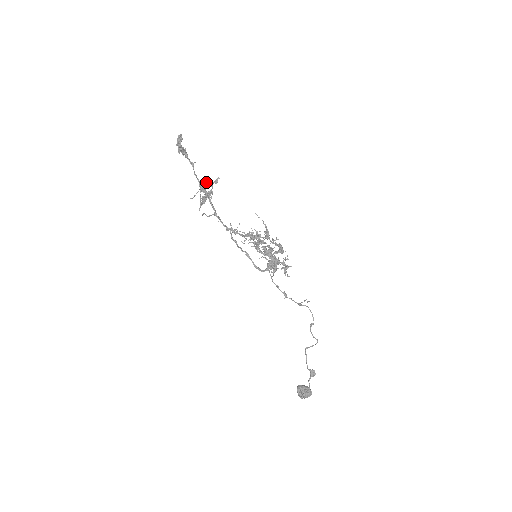
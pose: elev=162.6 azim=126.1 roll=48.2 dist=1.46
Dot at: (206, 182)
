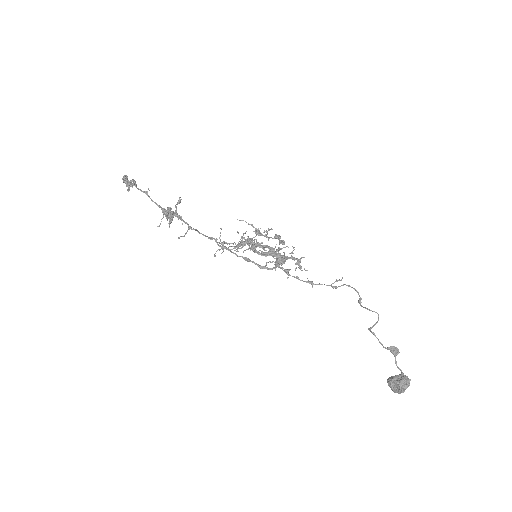
Dot at: (169, 208)
